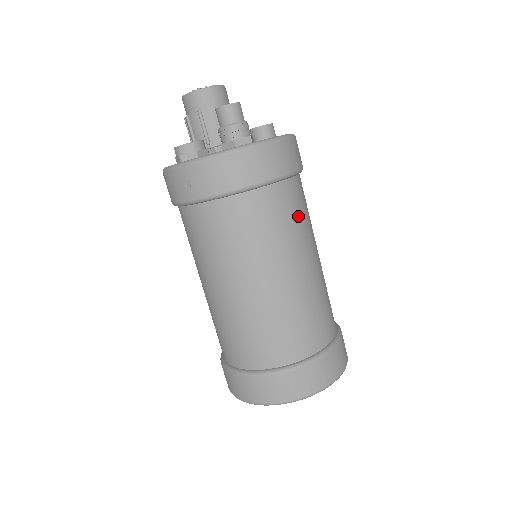
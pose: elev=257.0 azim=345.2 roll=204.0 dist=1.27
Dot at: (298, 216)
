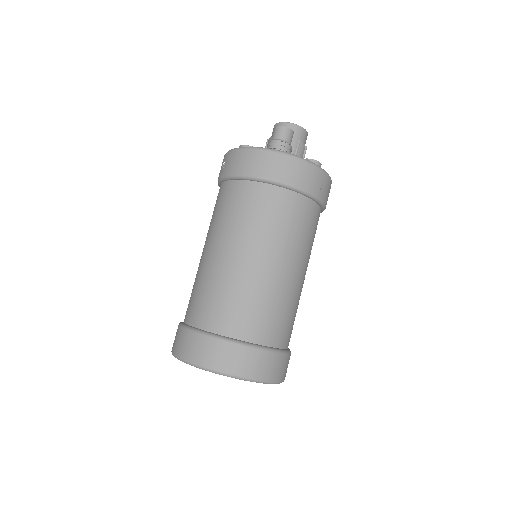
Dot at: (285, 223)
